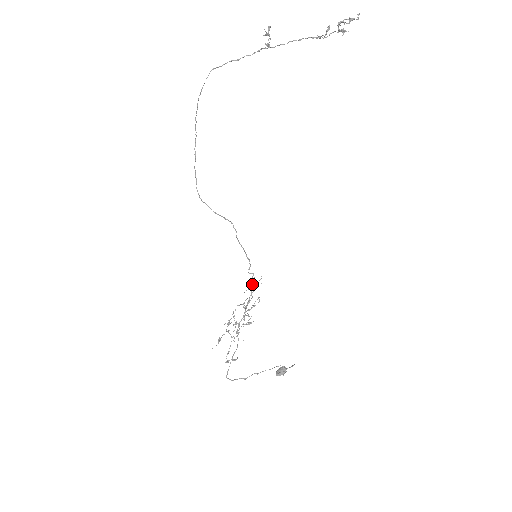
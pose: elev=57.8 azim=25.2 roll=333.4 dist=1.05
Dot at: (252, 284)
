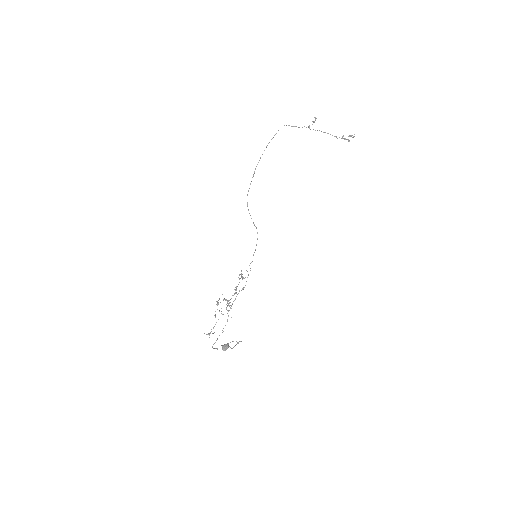
Dot at: occluded
